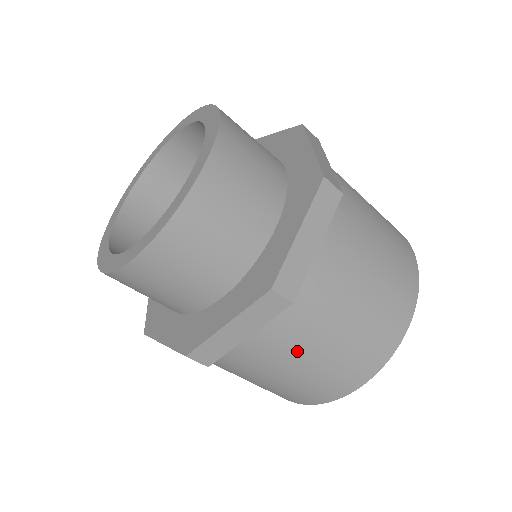
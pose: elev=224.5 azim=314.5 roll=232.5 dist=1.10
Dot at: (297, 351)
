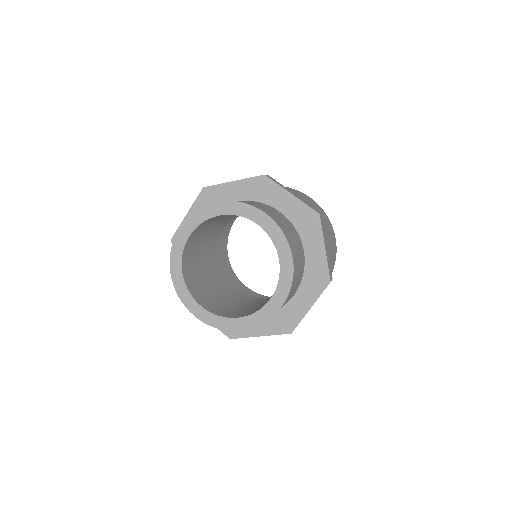
Dot at: occluded
